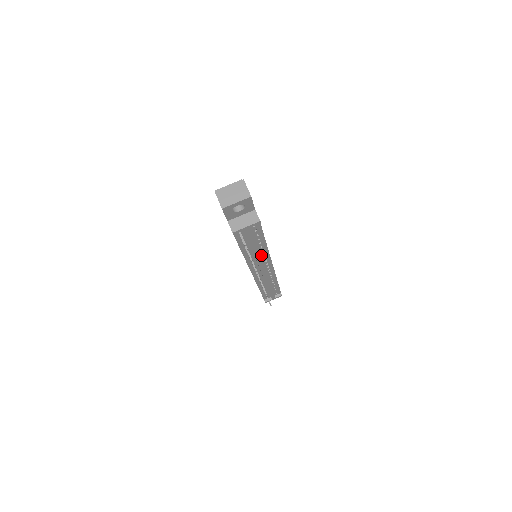
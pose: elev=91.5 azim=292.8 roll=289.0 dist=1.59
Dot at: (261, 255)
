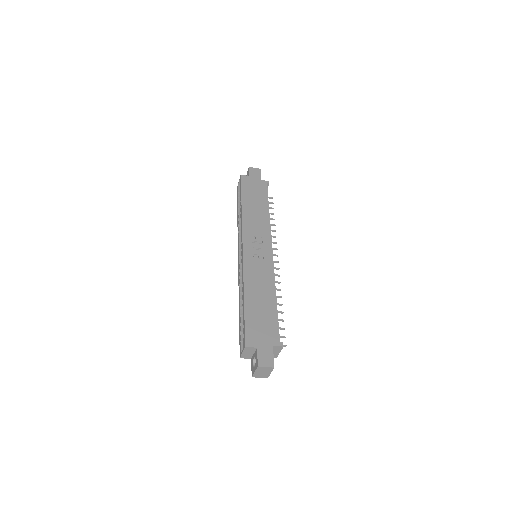
Dot at: occluded
